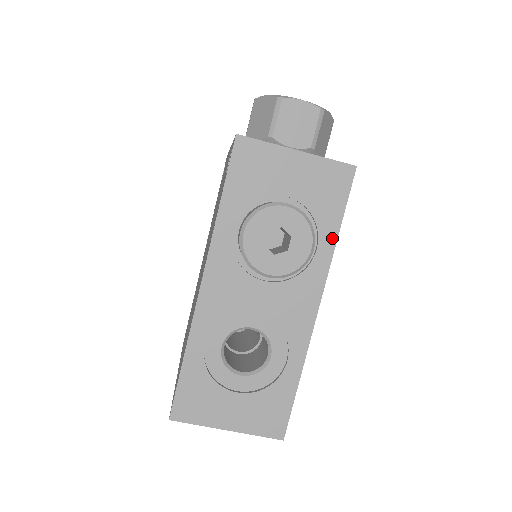
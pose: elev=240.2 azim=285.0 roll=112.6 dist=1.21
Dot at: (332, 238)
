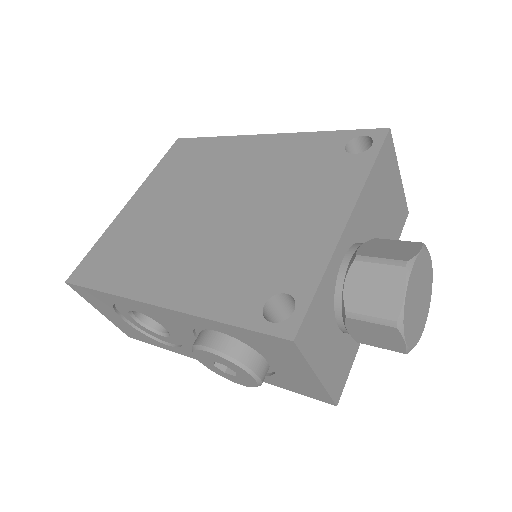
Dot at: (268, 382)
